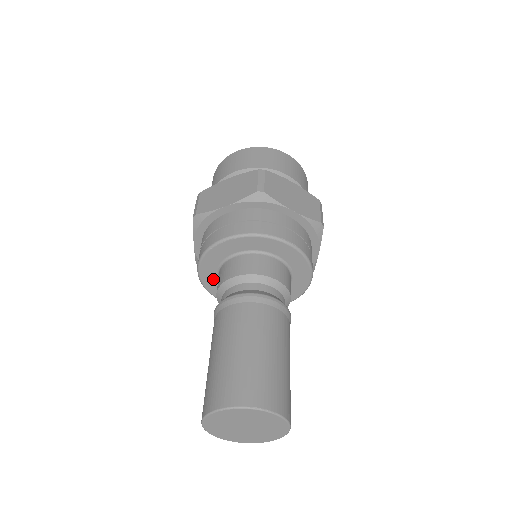
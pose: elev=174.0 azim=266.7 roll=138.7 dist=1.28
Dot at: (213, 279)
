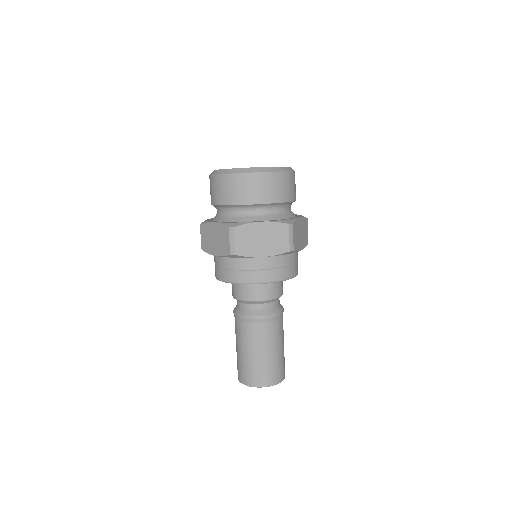
Dot at: occluded
